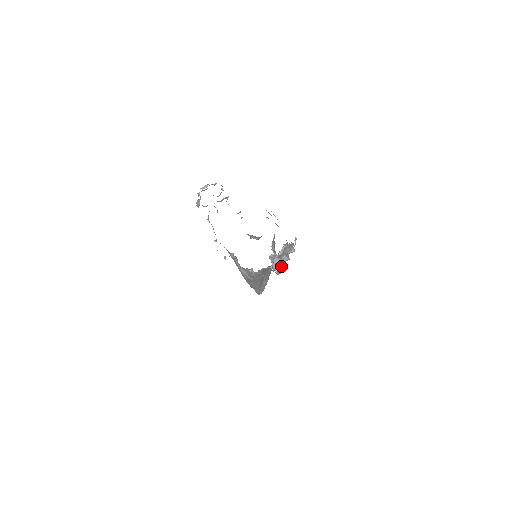
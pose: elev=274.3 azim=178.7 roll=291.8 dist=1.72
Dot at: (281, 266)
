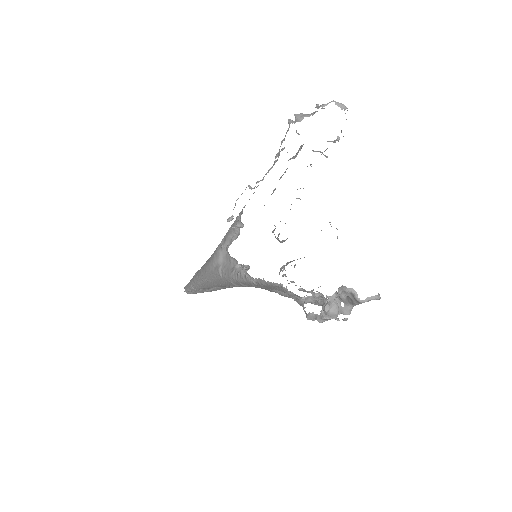
Dot at: occluded
